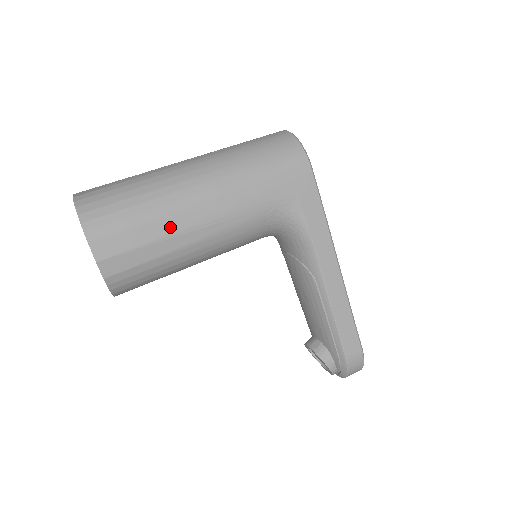
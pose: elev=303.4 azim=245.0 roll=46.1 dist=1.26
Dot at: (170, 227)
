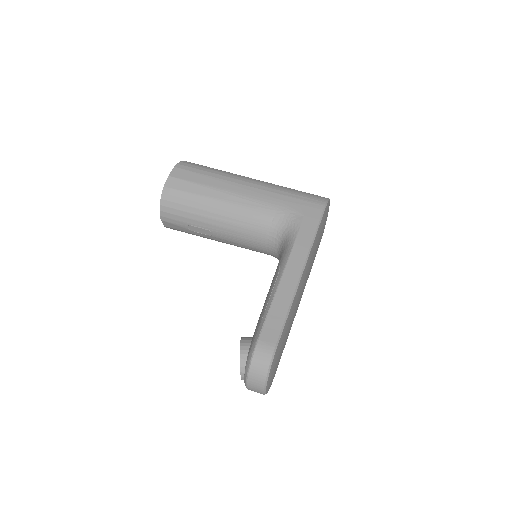
Dot at: (217, 184)
